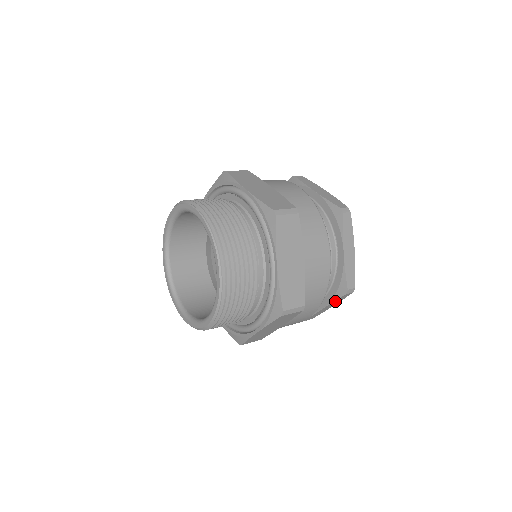
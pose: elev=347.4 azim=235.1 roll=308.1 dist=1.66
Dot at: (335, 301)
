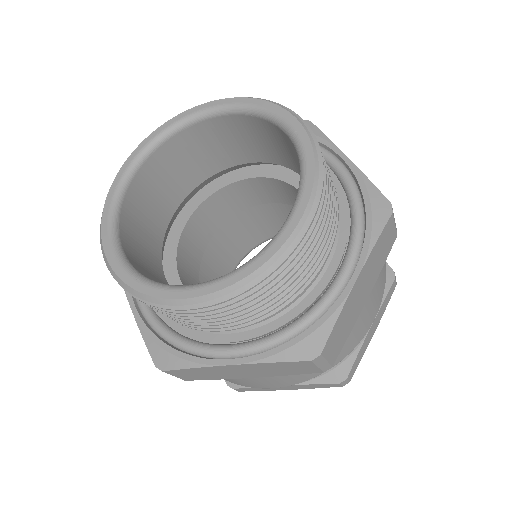
Dot at: (383, 304)
